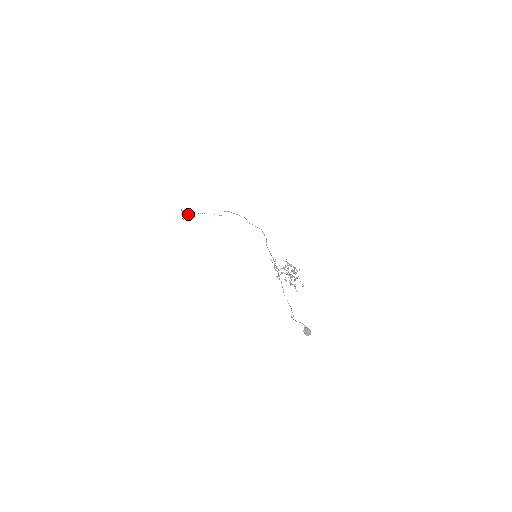
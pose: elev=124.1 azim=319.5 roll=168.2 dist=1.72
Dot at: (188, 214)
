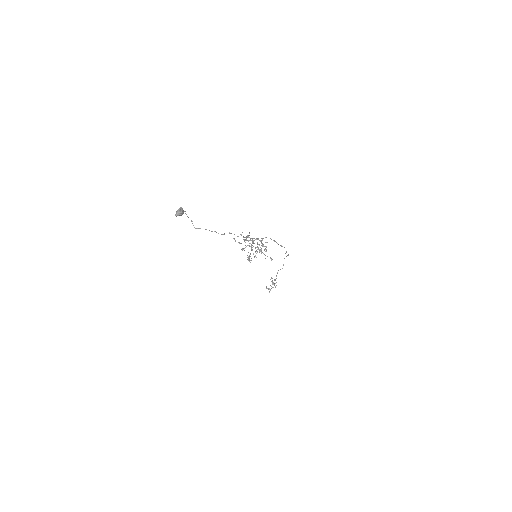
Dot at: (273, 284)
